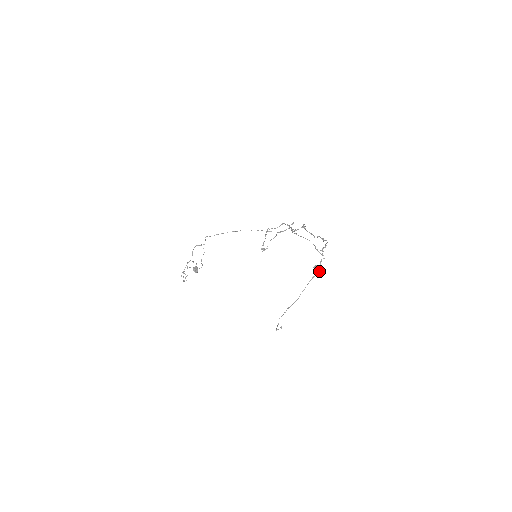
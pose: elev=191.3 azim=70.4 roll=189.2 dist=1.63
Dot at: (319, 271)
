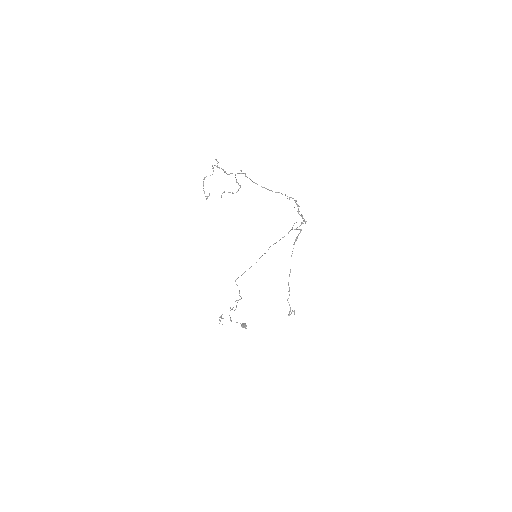
Dot at: (300, 231)
